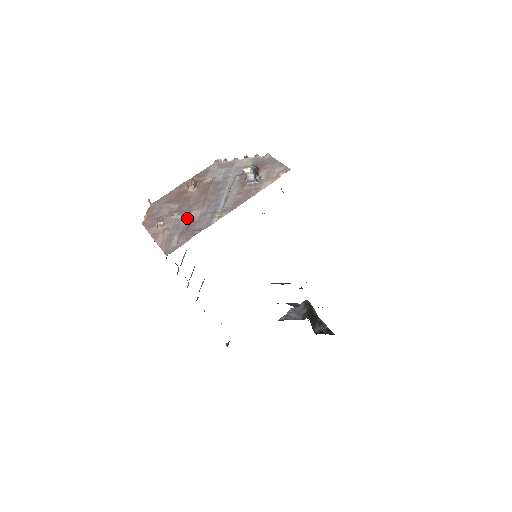
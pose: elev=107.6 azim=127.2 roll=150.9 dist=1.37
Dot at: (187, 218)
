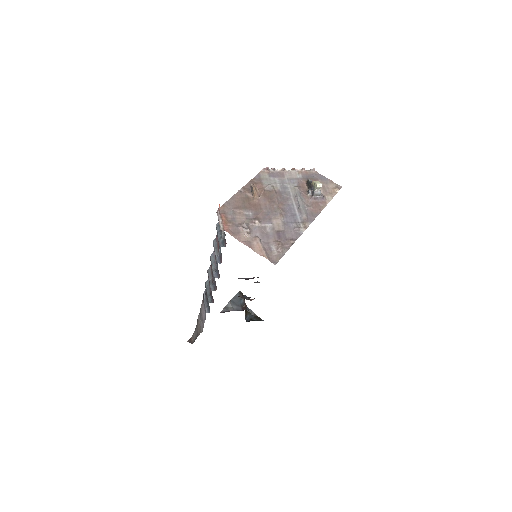
Dot at: (271, 226)
